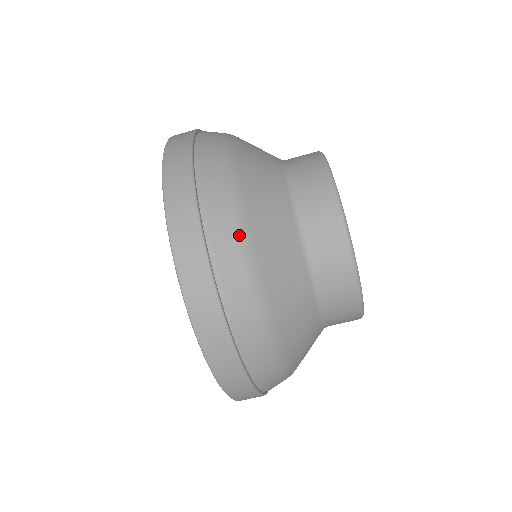
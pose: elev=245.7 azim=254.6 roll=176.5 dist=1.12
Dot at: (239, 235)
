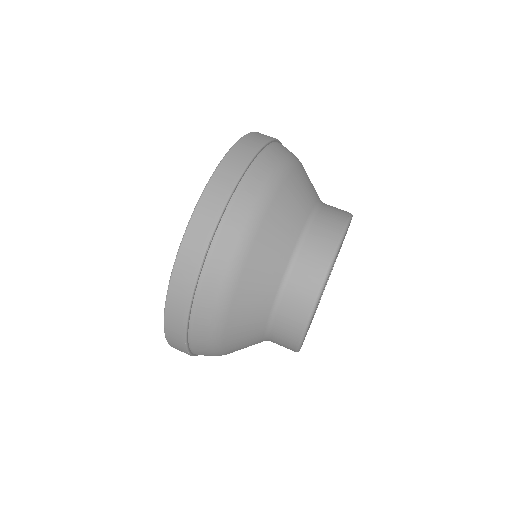
Dot at: (296, 157)
